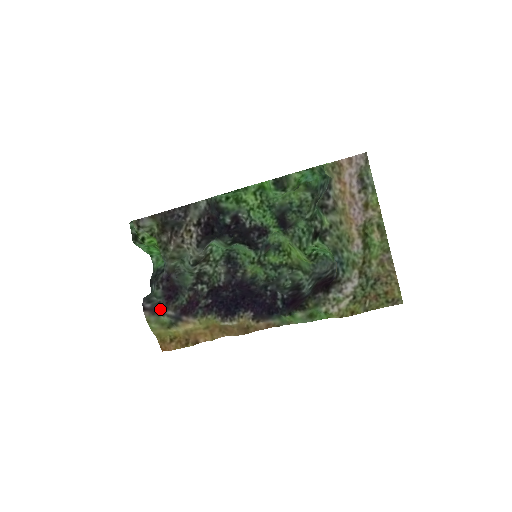
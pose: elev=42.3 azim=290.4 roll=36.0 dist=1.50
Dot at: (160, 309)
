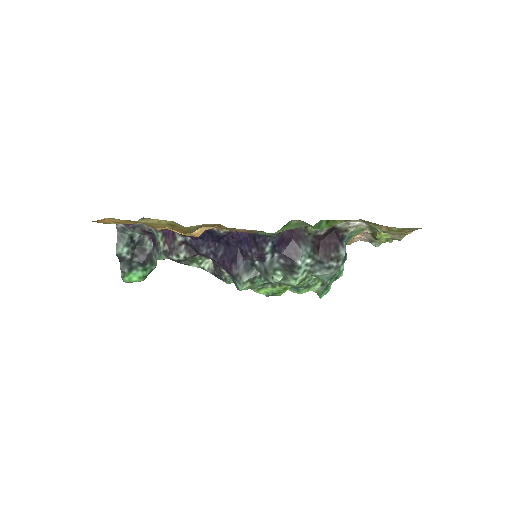
Dot at: (131, 226)
